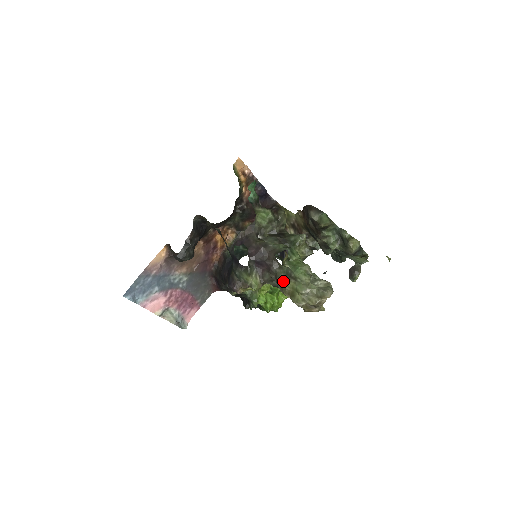
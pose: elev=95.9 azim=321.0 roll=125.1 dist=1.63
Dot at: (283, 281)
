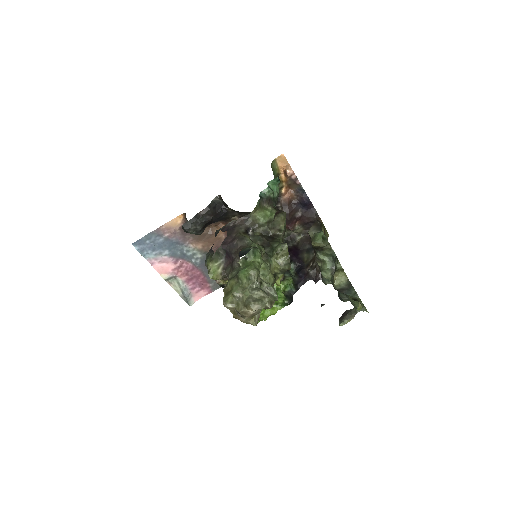
Dot at: (231, 278)
